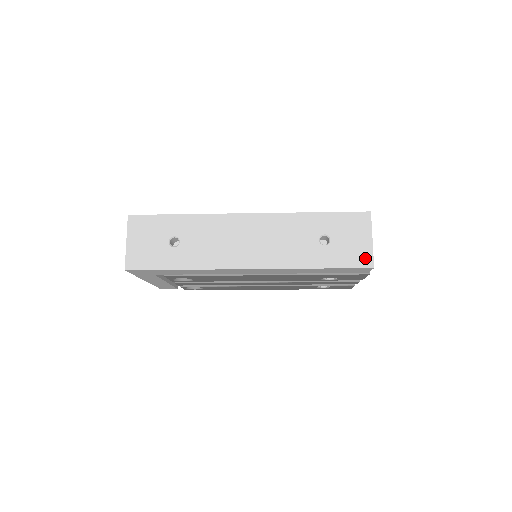
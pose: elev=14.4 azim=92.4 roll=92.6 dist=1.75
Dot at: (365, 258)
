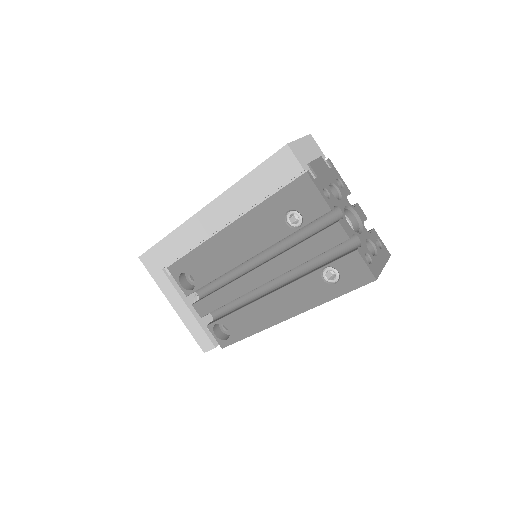
Dot at: occluded
